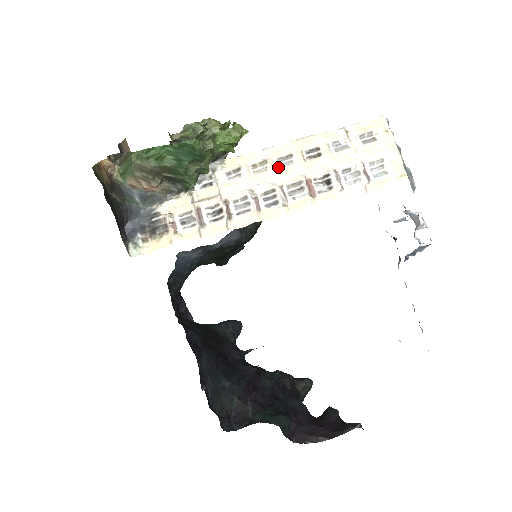
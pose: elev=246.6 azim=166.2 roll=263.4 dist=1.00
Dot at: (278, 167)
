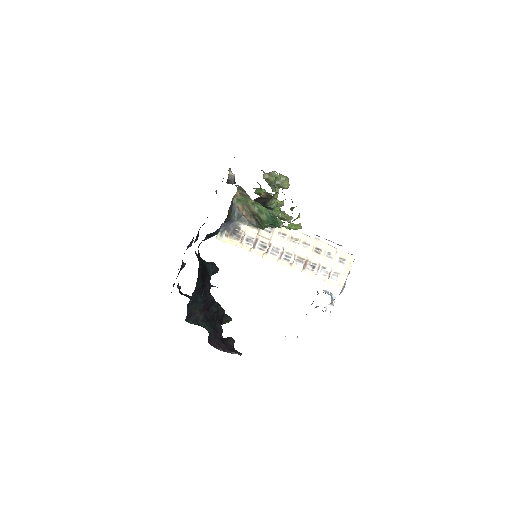
Dot at: (301, 246)
